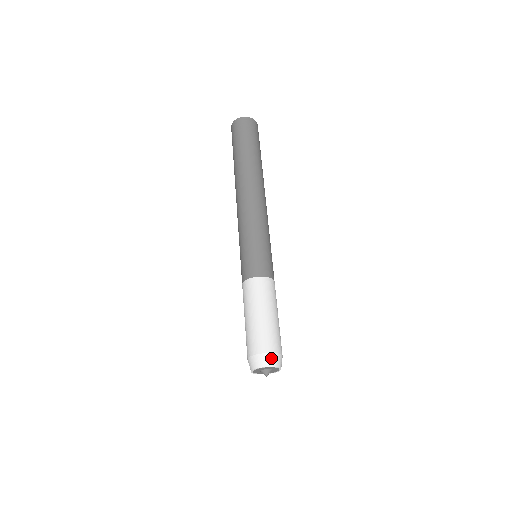
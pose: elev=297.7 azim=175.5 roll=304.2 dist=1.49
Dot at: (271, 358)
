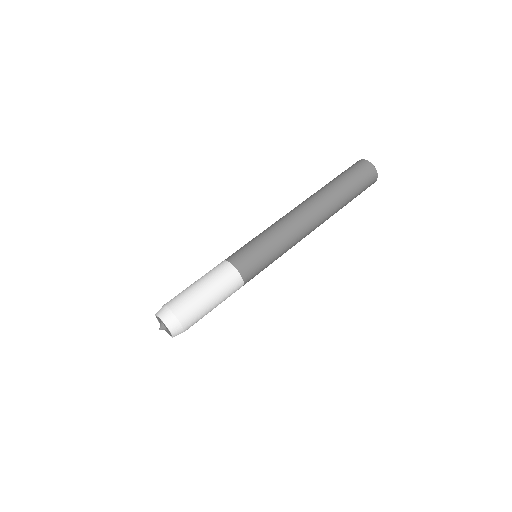
Dot at: (170, 317)
